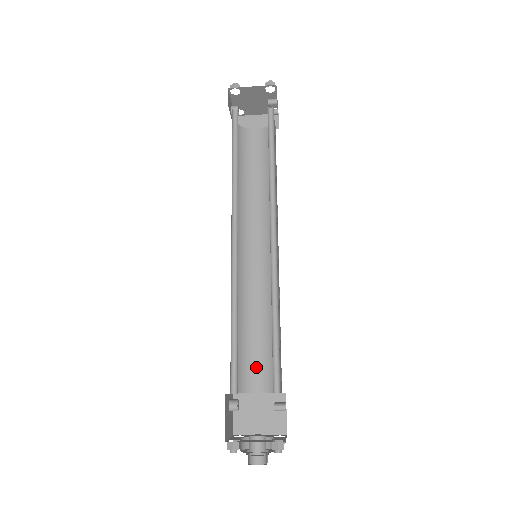
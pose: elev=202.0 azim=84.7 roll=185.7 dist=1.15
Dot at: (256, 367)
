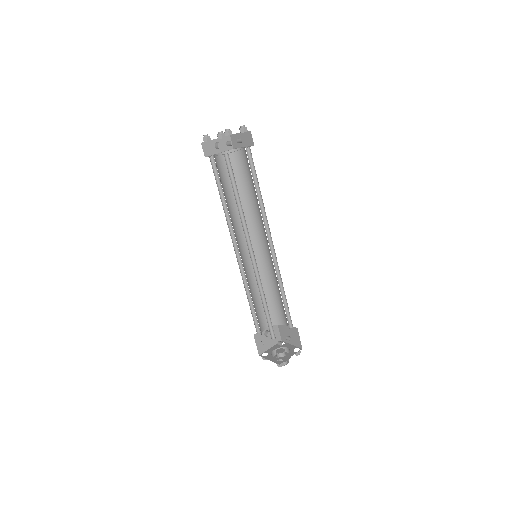
Dot at: (281, 312)
